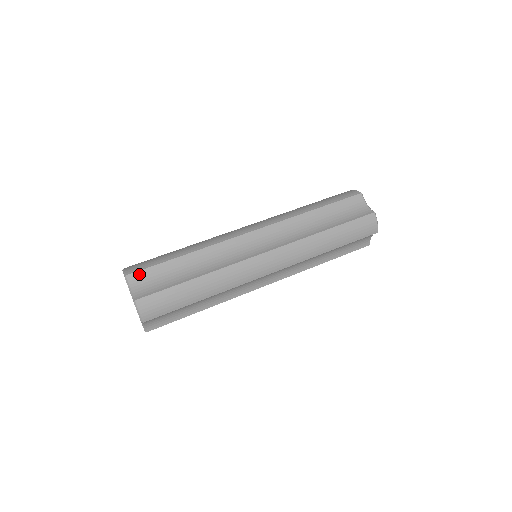
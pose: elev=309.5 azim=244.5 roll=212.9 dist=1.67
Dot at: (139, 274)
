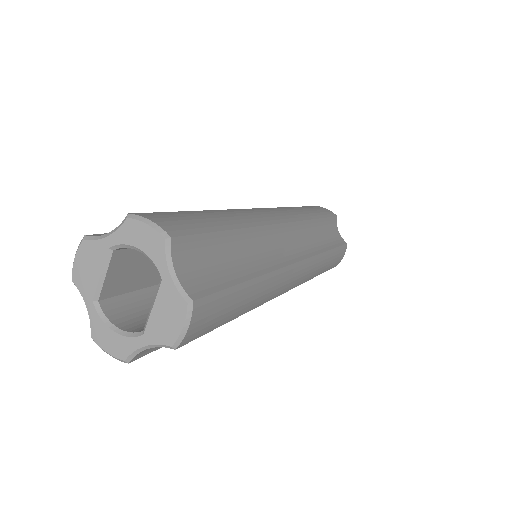
Dot at: (187, 242)
